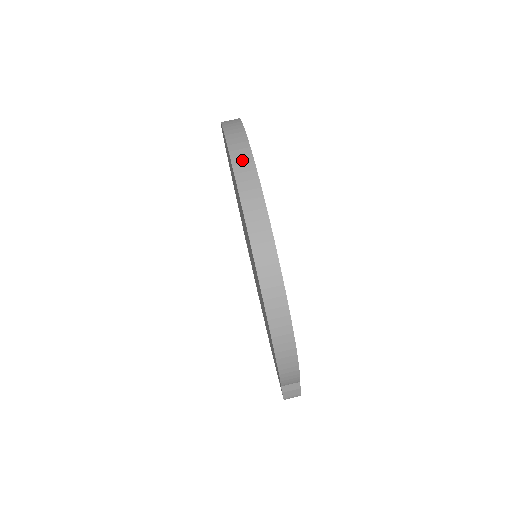
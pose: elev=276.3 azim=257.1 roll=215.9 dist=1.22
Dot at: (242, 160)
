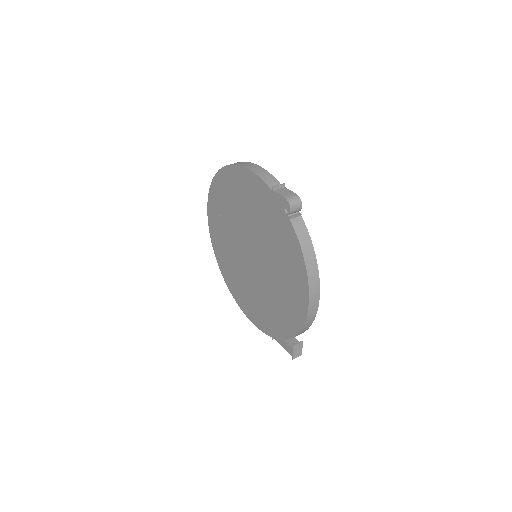
Dot at: occluded
